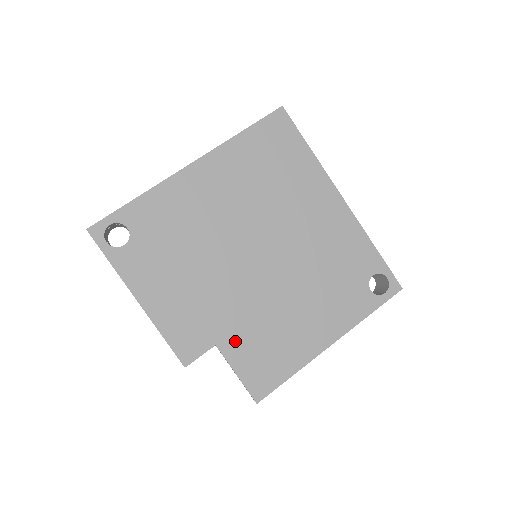
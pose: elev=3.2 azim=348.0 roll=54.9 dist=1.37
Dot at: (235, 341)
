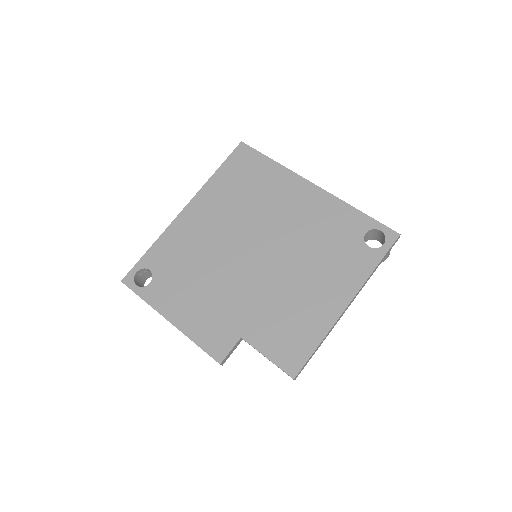
Dot at: (257, 329)
